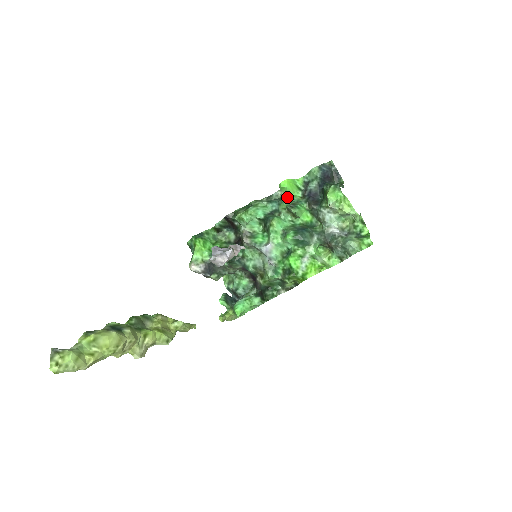
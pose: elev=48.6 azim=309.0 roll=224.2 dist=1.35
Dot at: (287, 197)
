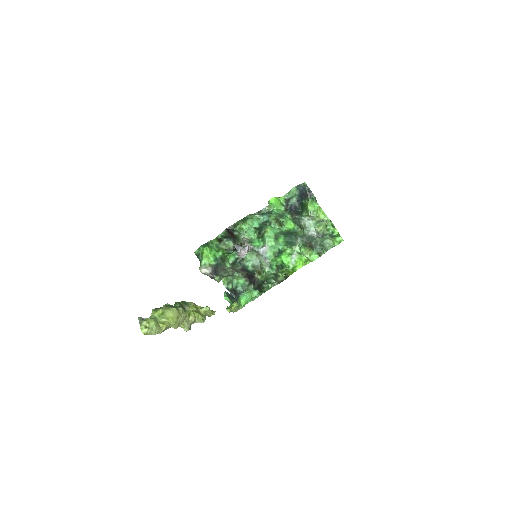
Dot at: (274, 211)
